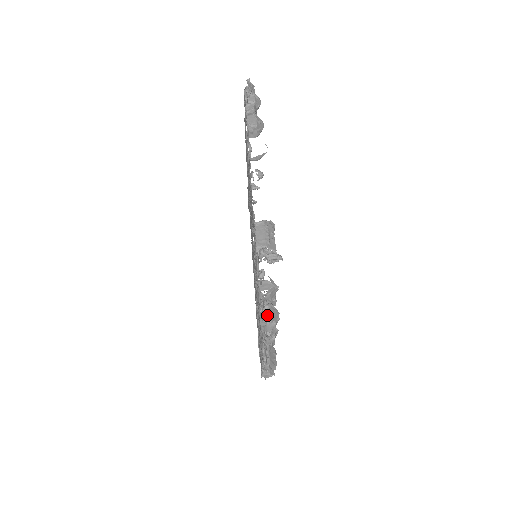
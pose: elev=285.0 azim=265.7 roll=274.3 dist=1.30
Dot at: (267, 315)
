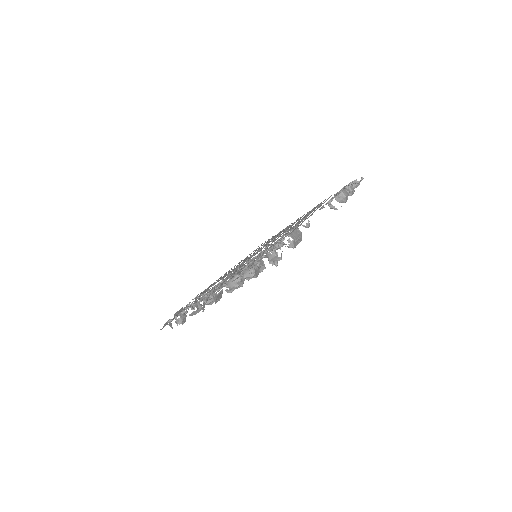
Dot at: (255, 267)
